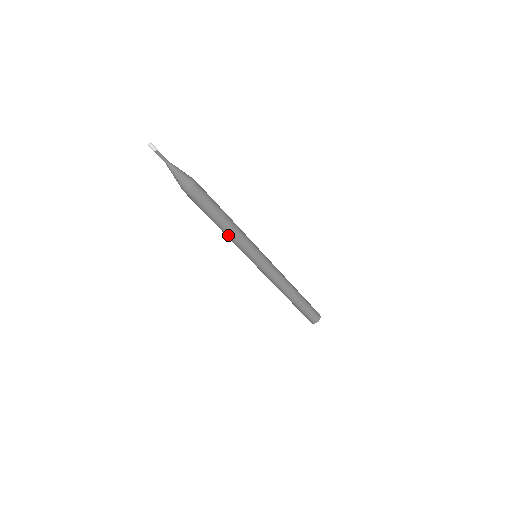
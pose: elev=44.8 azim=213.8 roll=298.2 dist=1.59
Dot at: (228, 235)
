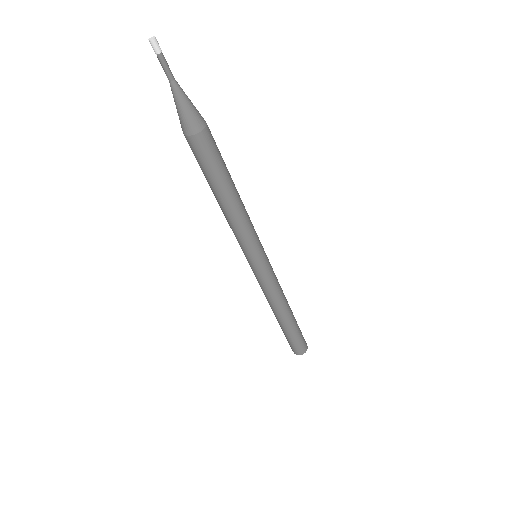
Dot at: (237, 217)
